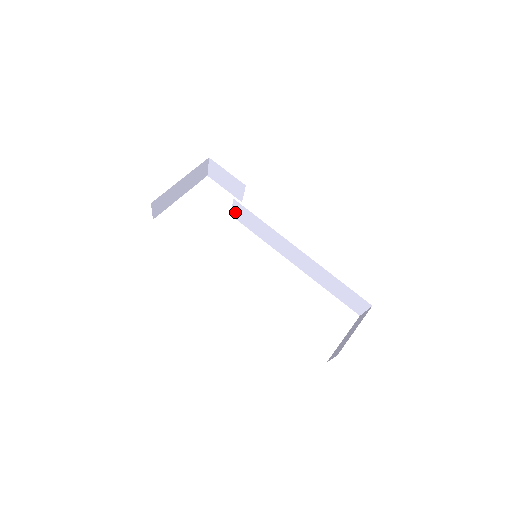
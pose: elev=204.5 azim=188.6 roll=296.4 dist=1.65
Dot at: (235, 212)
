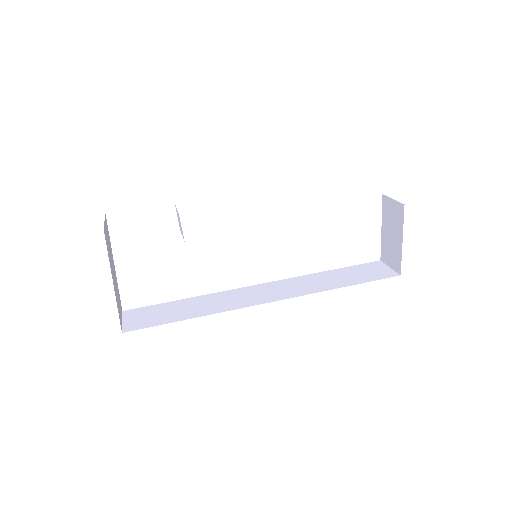
Dot at: occluded
